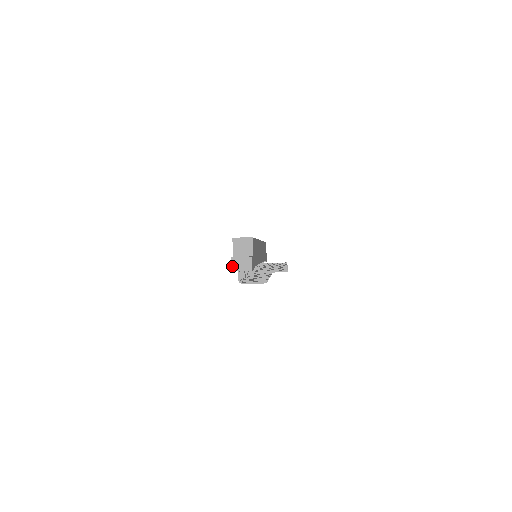
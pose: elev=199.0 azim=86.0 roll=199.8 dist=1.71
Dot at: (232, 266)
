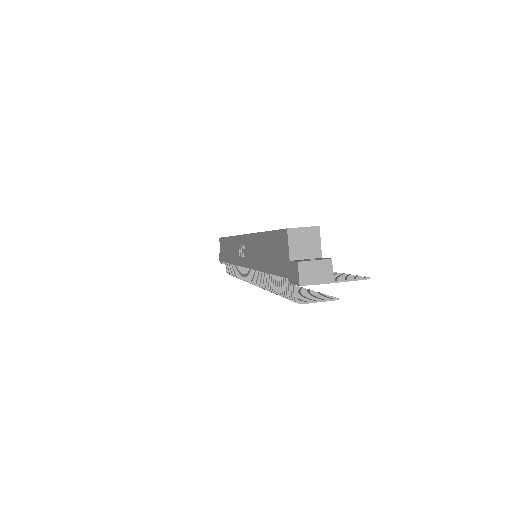
Dot at: (300, 277)
